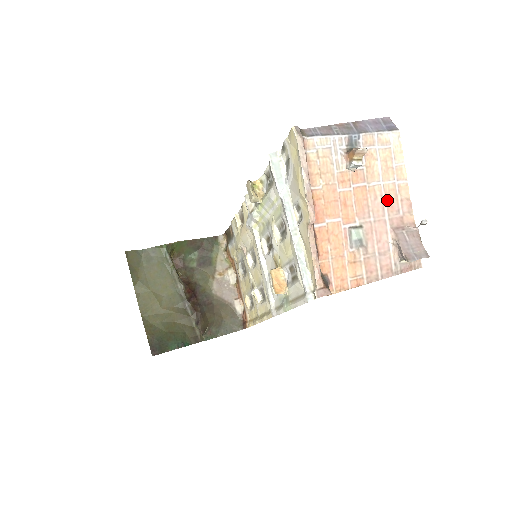
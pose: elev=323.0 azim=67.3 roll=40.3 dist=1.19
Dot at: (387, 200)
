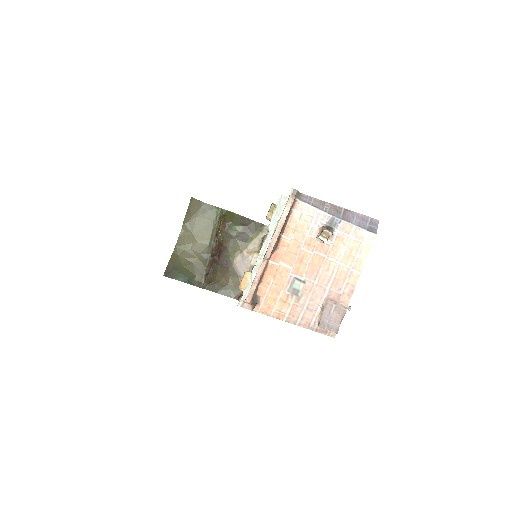
Dot at: (336, 277)
